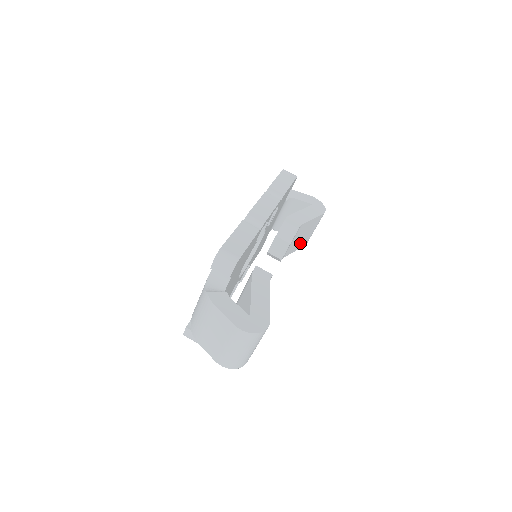
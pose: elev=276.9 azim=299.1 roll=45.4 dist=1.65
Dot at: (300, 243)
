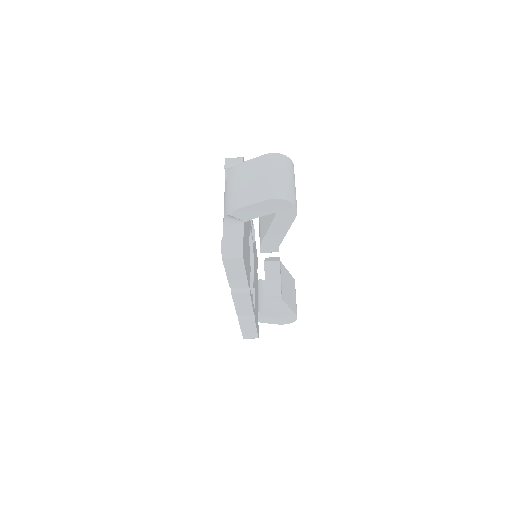
Dot at: occluded
